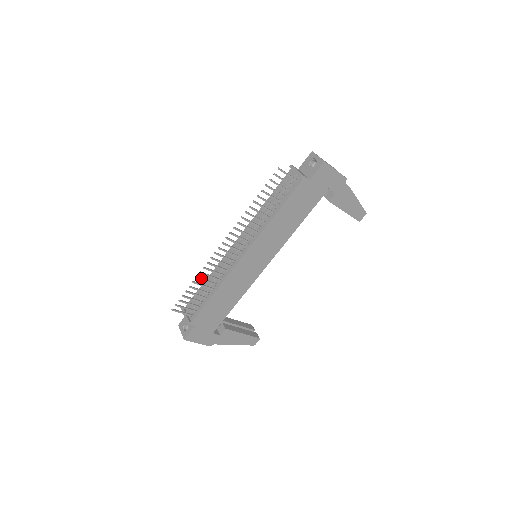
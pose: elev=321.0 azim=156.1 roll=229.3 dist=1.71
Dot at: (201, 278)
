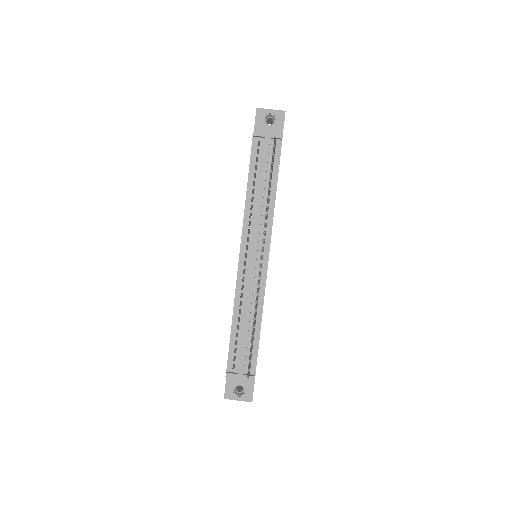
Dot at: (255, 316)
